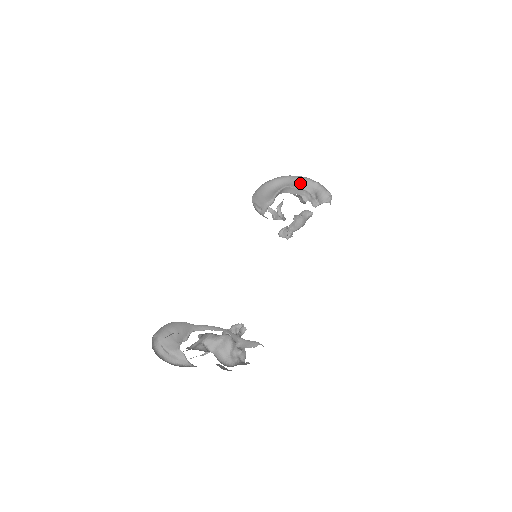
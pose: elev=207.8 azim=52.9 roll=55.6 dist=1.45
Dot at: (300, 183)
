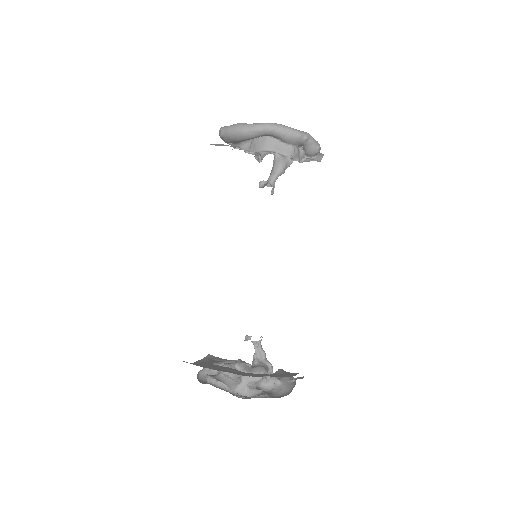
Dot at: (288, 140)
